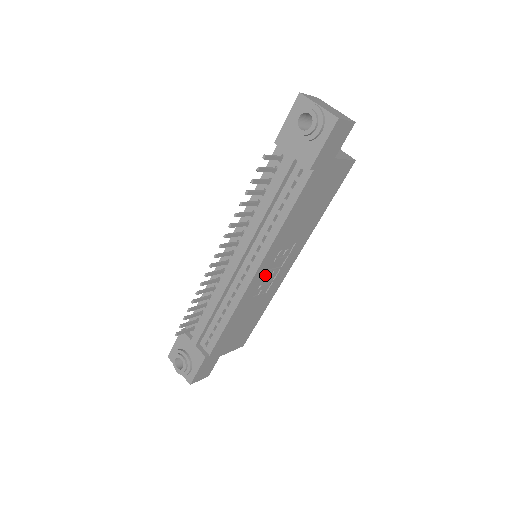
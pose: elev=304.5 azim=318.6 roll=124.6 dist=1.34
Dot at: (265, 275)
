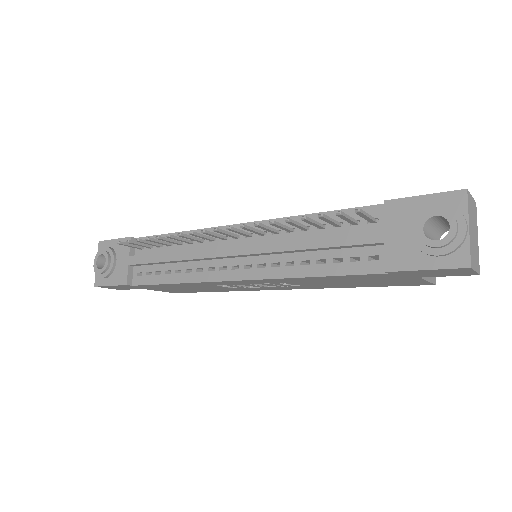
Dot at: (245, 283)
